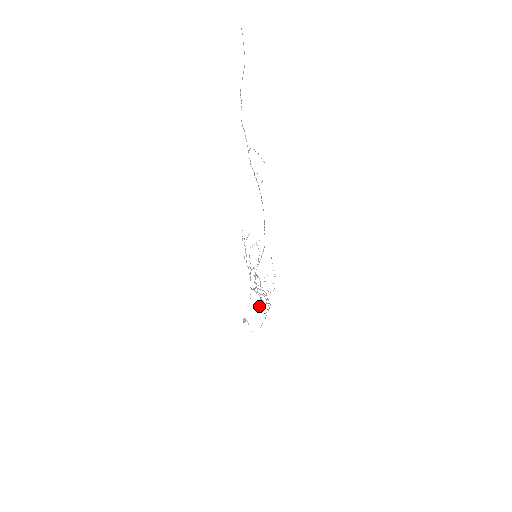
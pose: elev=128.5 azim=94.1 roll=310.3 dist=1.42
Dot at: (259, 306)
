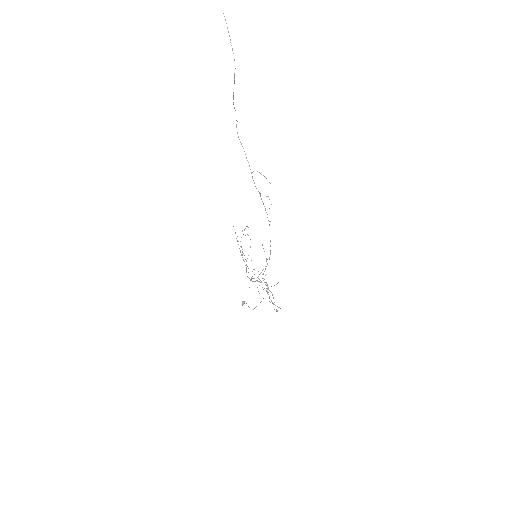
Dot at: (259, 293)
